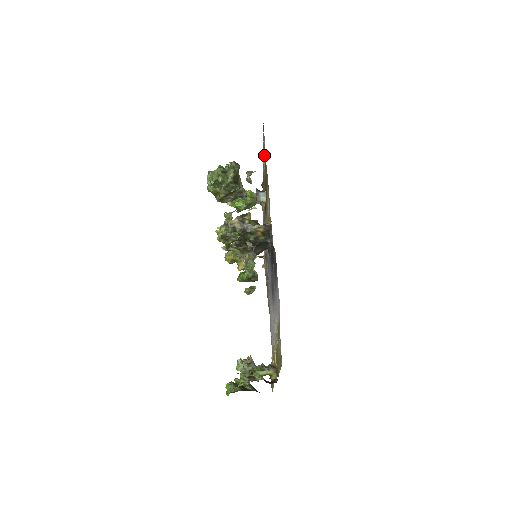
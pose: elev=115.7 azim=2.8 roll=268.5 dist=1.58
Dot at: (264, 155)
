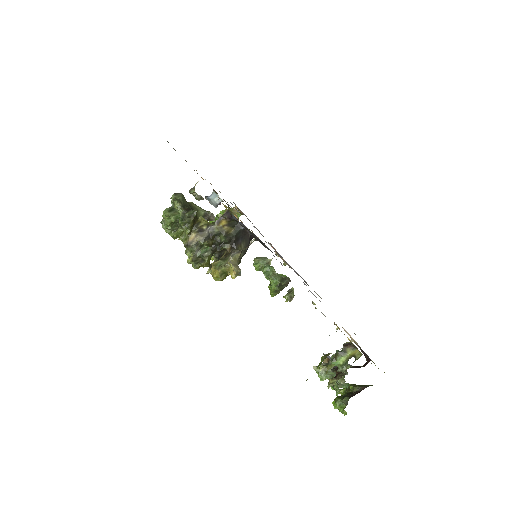
Dot at: occluded
